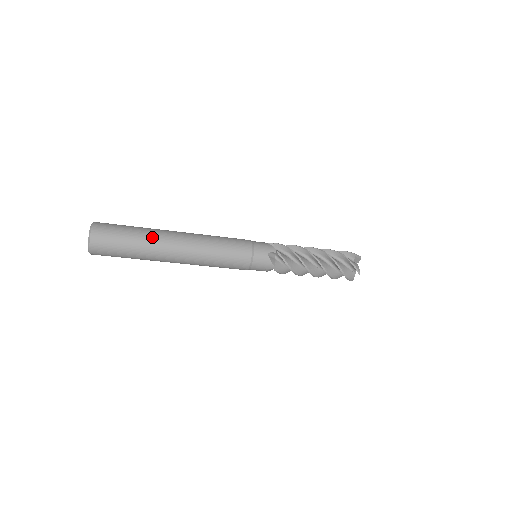
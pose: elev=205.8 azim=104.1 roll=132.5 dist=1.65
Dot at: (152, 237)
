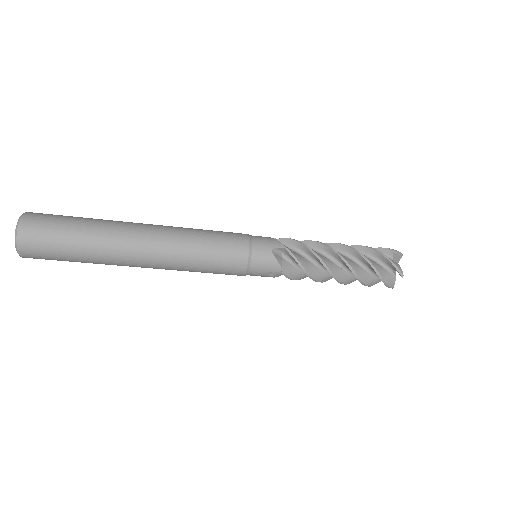
Dot at: (107, 229)
